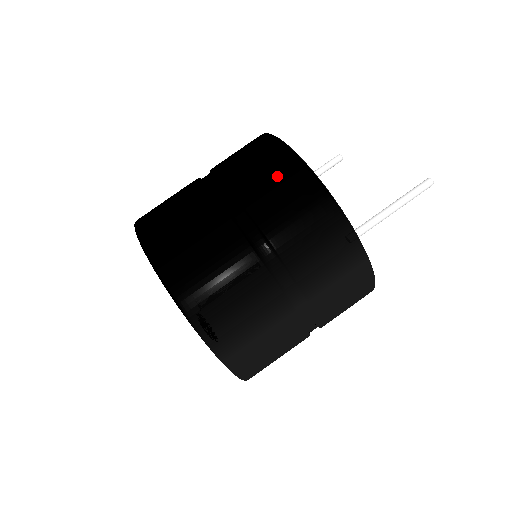
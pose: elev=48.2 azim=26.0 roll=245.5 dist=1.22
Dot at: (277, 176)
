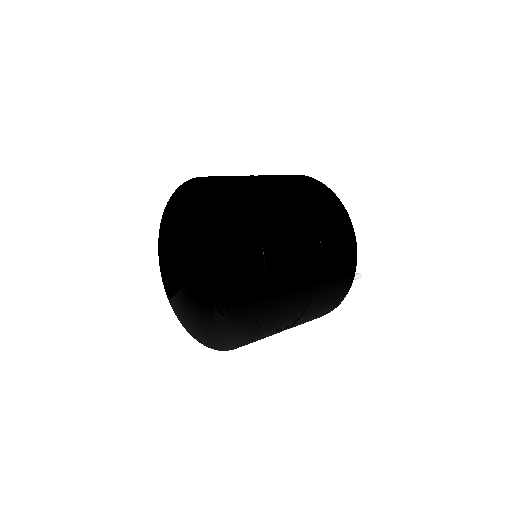
Dot at: (344, 243)
